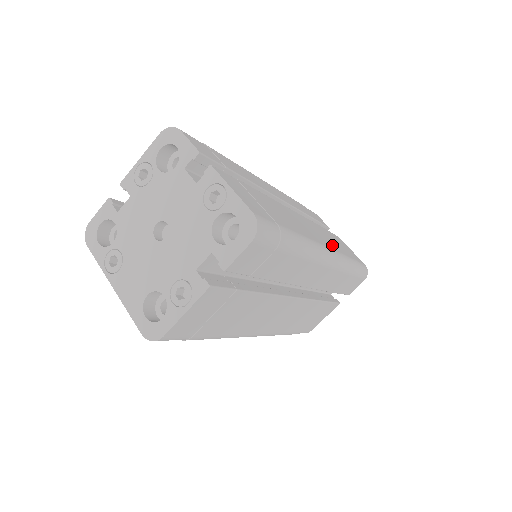
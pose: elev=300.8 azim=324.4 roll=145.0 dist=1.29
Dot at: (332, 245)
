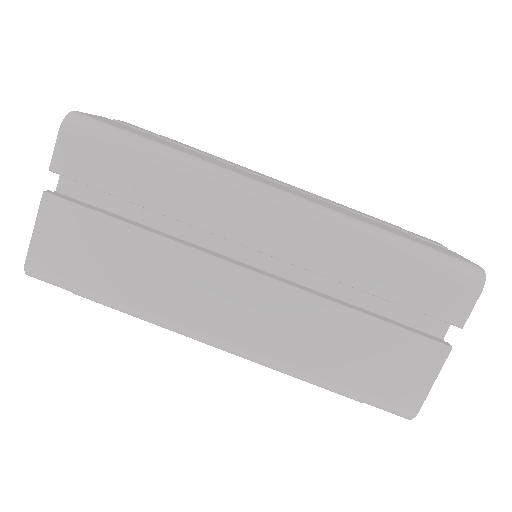
Dot at: (329, 207)
